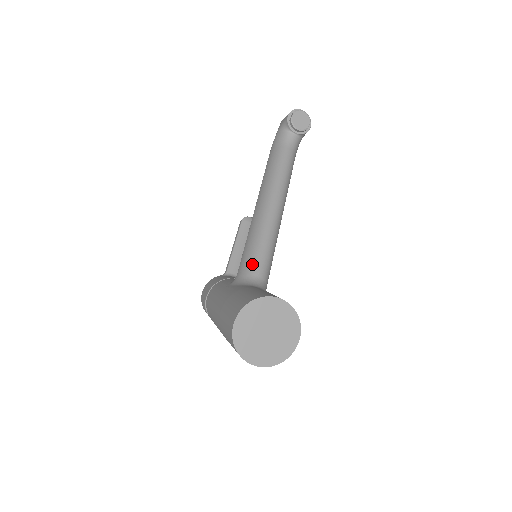
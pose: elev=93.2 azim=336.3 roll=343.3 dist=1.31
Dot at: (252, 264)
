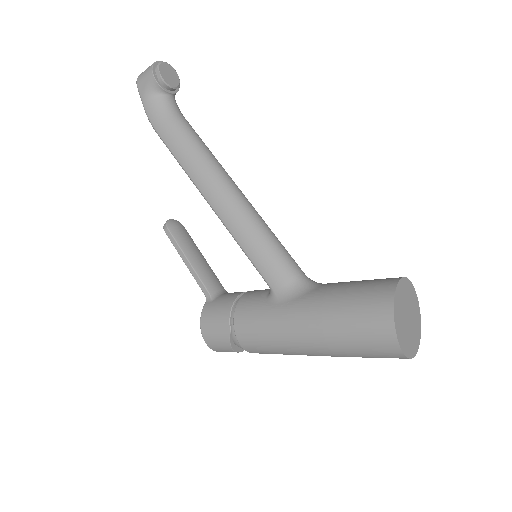
Dot at: (284, 266)
